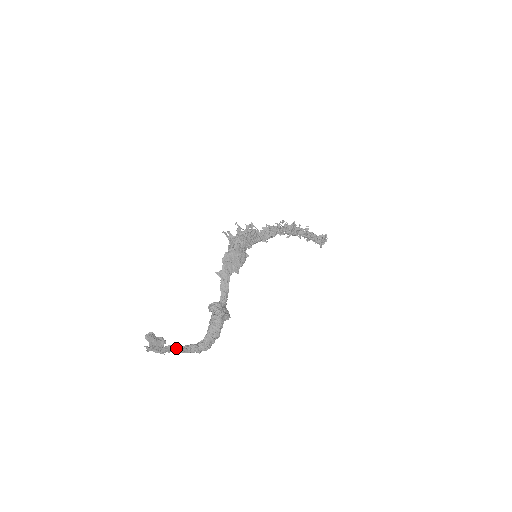
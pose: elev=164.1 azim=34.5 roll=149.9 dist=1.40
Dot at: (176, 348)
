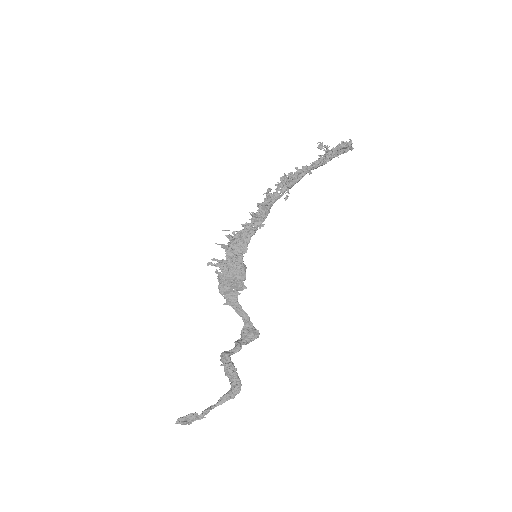
Dot at: (212, 407)
